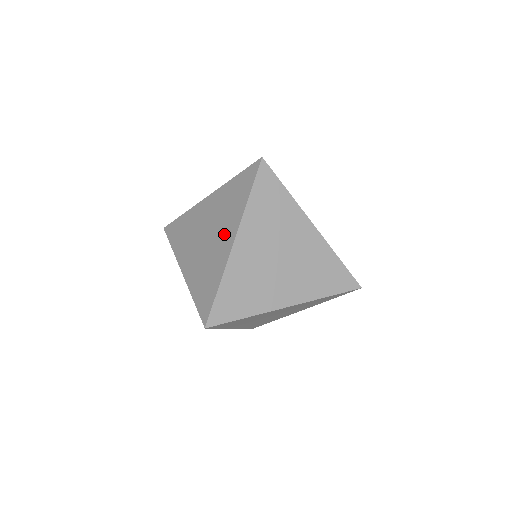
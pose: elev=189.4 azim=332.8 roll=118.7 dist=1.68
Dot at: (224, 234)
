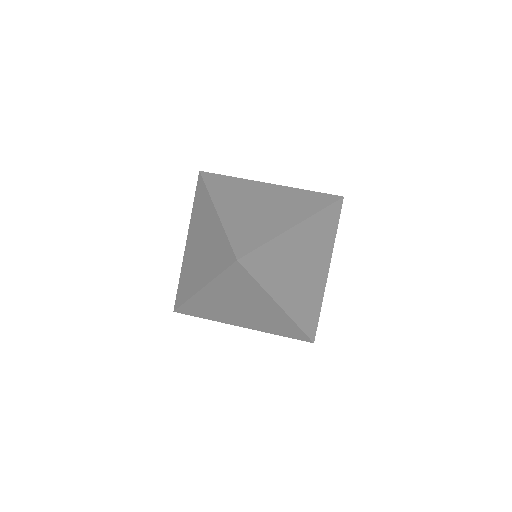
Dot at: (208, 222)
